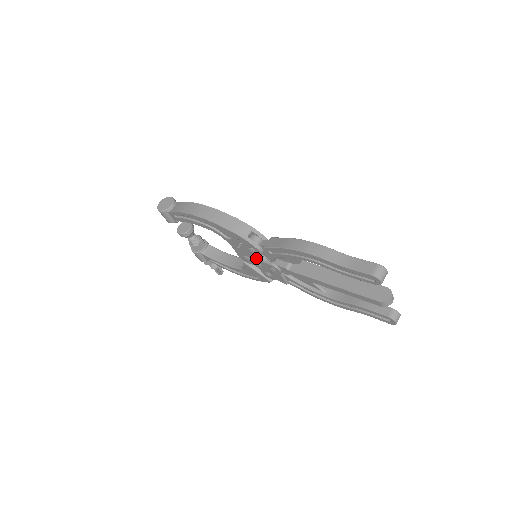
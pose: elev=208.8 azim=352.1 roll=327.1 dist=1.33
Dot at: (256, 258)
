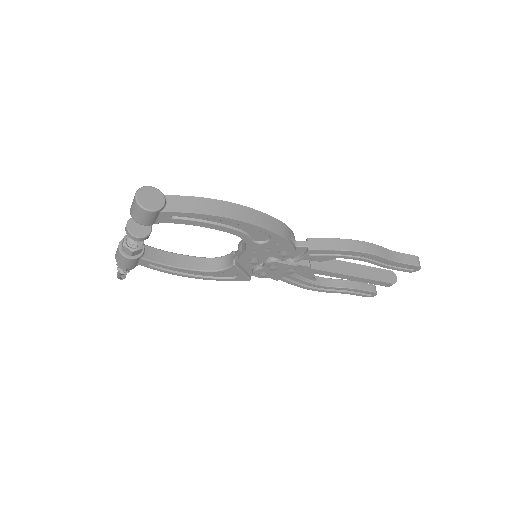
Dot at: (276, 260)
